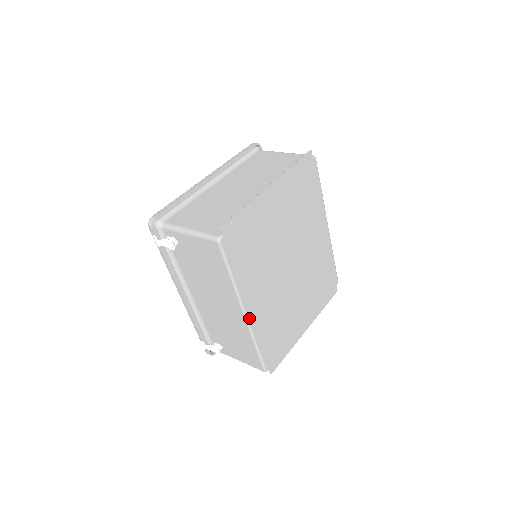
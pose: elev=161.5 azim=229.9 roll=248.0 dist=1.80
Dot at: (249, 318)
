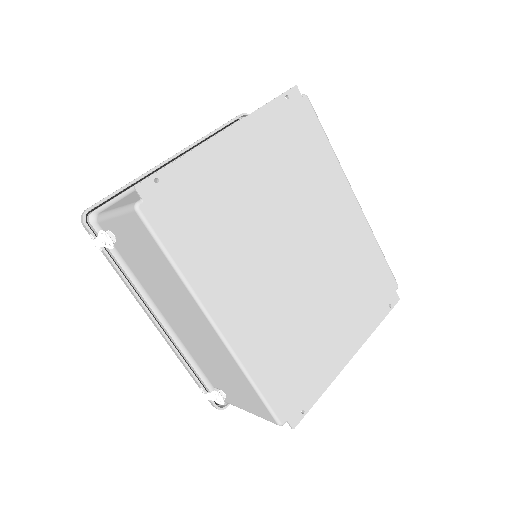
Dot at: (225, 334)
